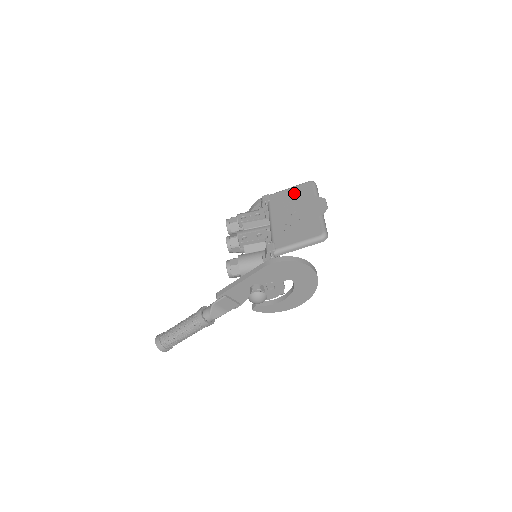
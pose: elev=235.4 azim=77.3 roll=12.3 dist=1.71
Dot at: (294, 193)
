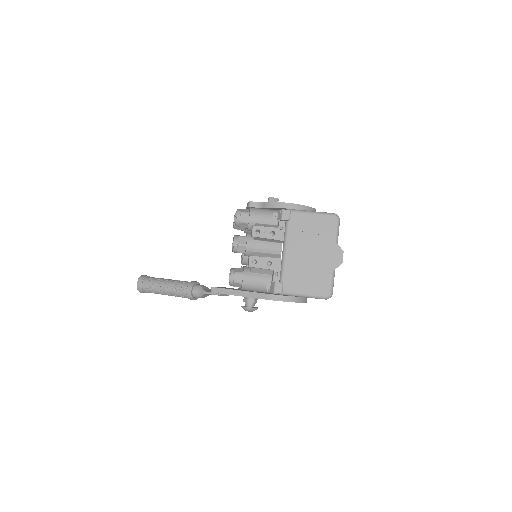
Dot at: (316, 225)
